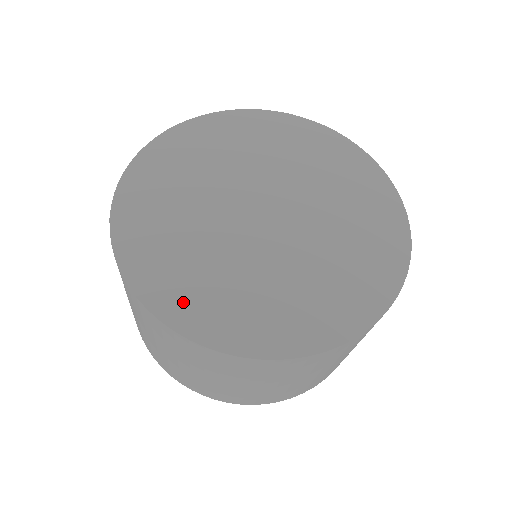
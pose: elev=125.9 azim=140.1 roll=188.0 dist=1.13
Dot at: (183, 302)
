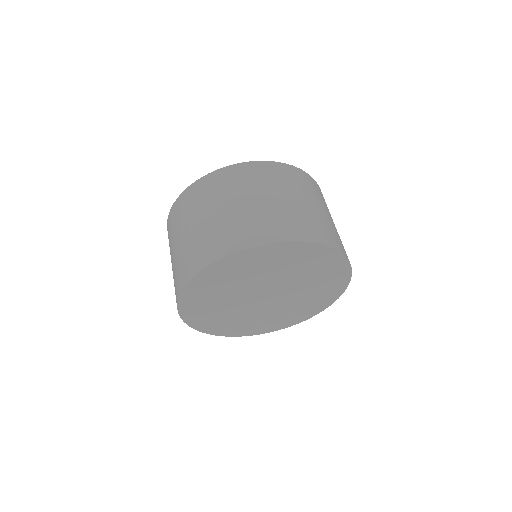
Dot at: (196, 315)
